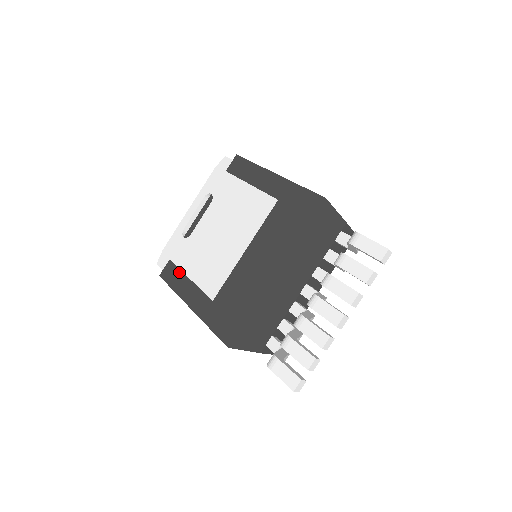
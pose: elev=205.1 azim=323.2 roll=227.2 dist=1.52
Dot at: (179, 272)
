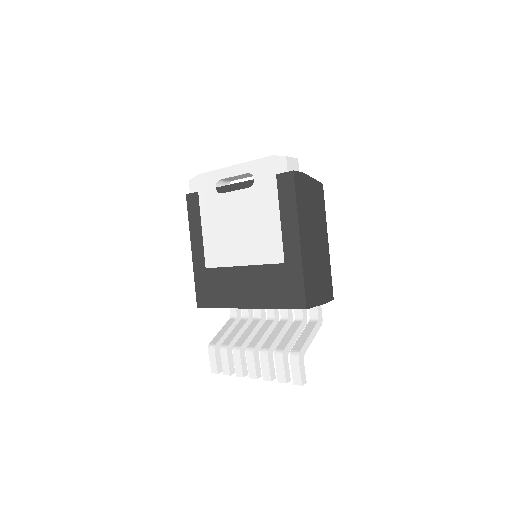
Dot at: (198, 214)
